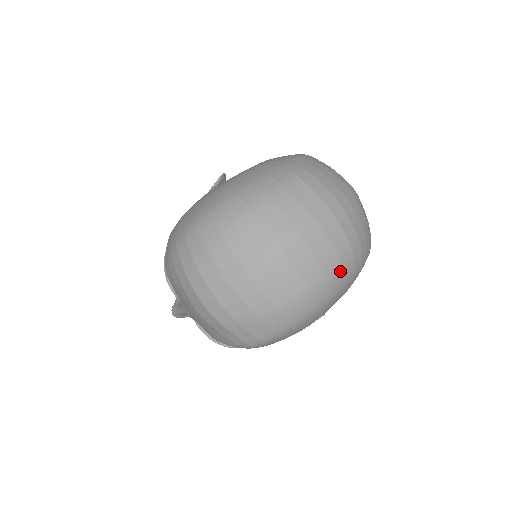
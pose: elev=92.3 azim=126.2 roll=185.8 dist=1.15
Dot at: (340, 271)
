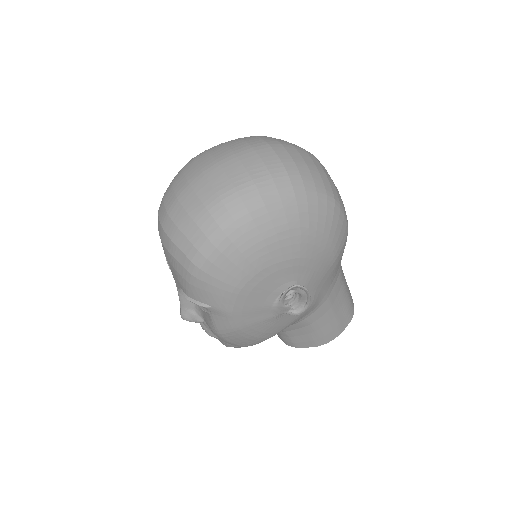
Dot at: (269, 180)
